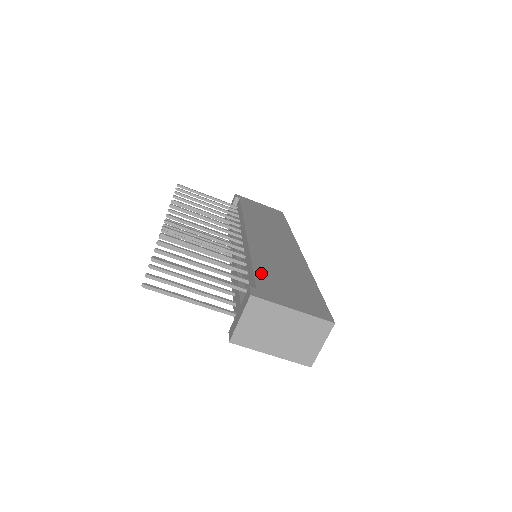
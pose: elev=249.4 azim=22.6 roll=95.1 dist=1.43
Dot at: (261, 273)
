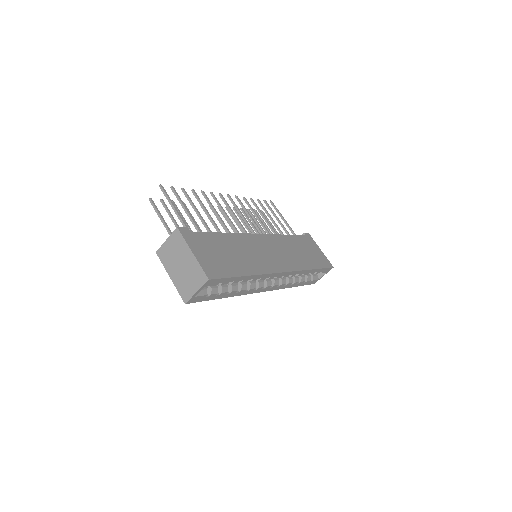
Dot at: (213, 237)
